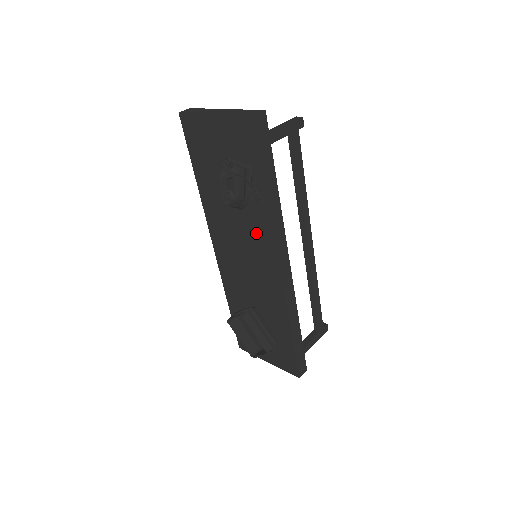
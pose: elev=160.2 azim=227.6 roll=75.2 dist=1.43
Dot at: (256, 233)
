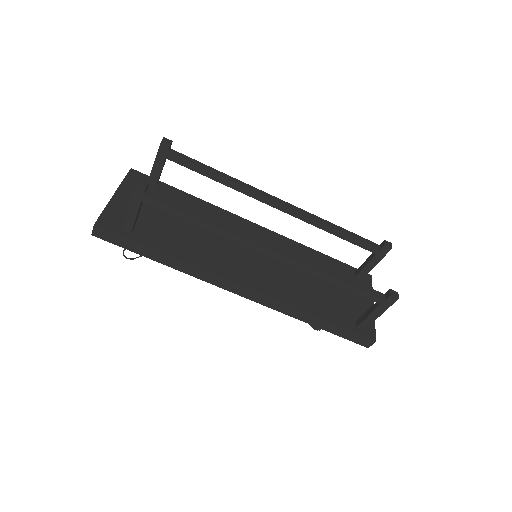
Dot at: occluded
